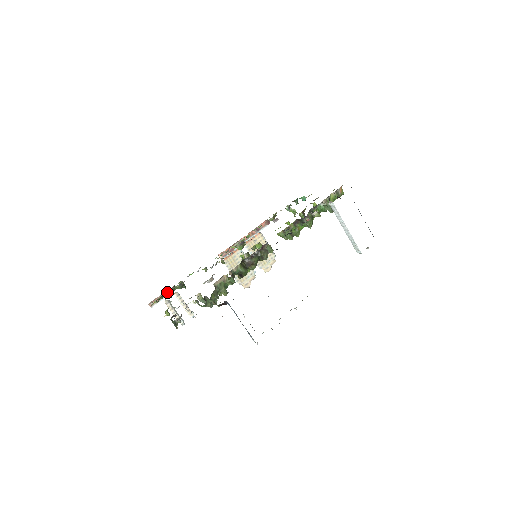
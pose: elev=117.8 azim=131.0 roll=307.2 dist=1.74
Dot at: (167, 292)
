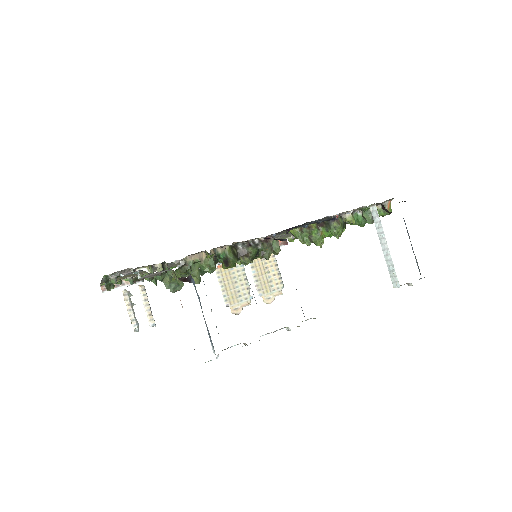
Dot at: occluded
